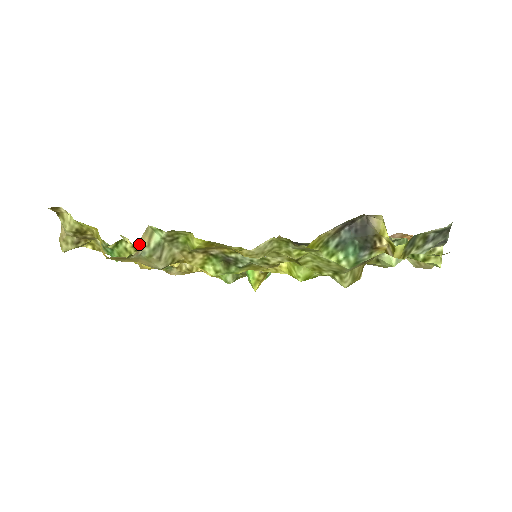
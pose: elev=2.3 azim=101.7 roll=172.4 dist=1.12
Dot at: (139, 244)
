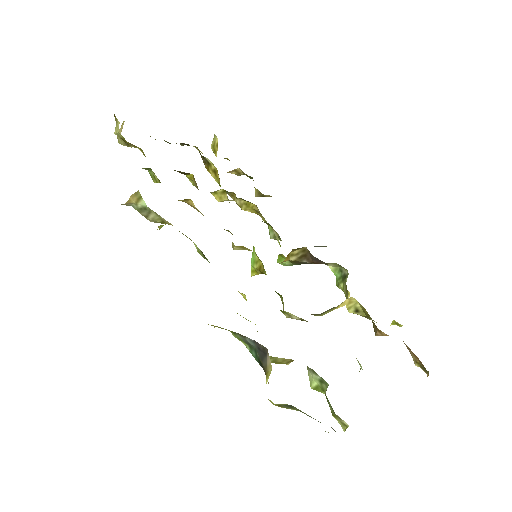
Dot at: (206, 158)
